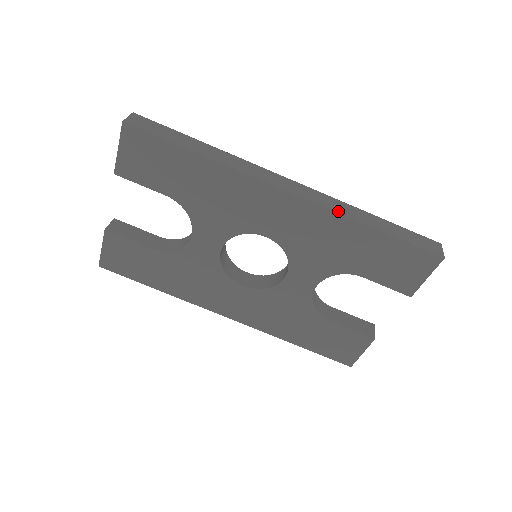
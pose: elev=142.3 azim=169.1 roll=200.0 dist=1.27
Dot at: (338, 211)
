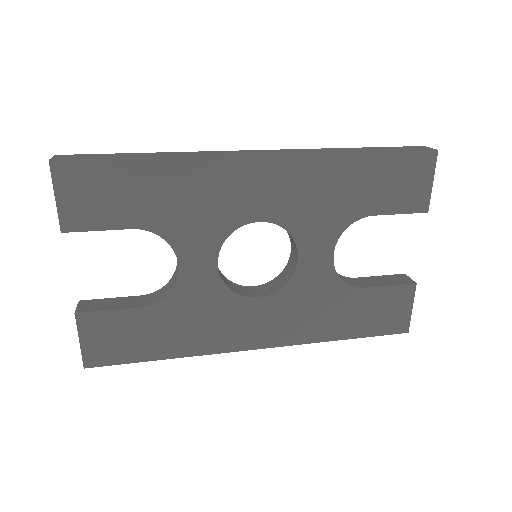
Dot at: (318, 152)
